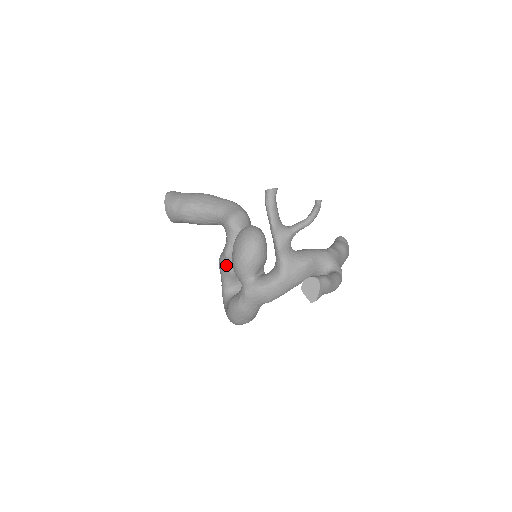
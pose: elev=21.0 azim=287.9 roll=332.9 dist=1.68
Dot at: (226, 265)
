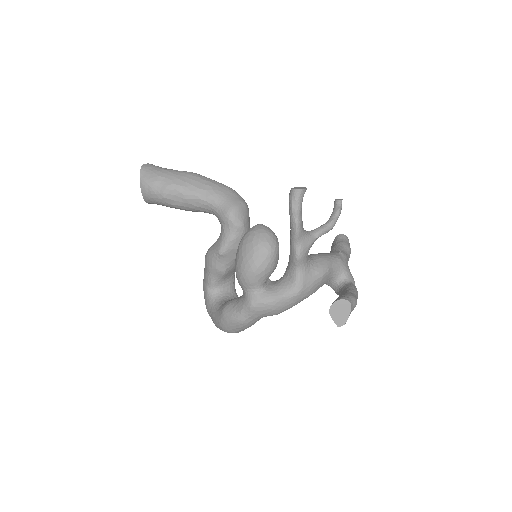
Dot at: (218, 263)
